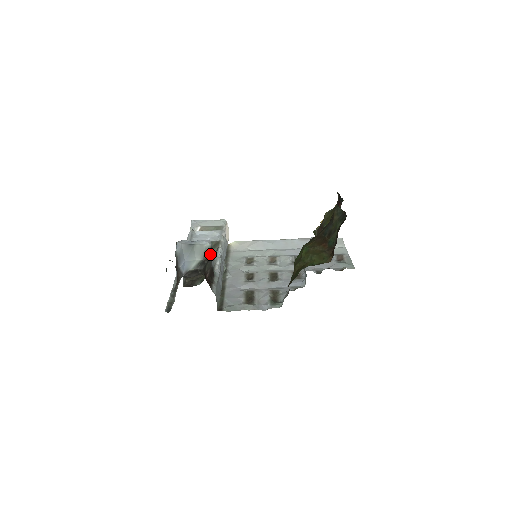
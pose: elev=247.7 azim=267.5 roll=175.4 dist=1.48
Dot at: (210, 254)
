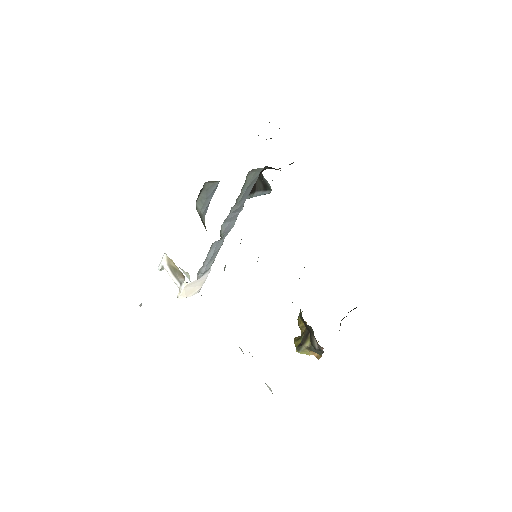
Dot at: (267, 187)
